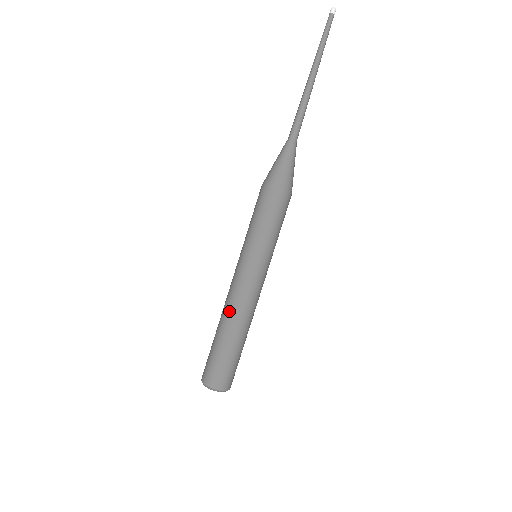
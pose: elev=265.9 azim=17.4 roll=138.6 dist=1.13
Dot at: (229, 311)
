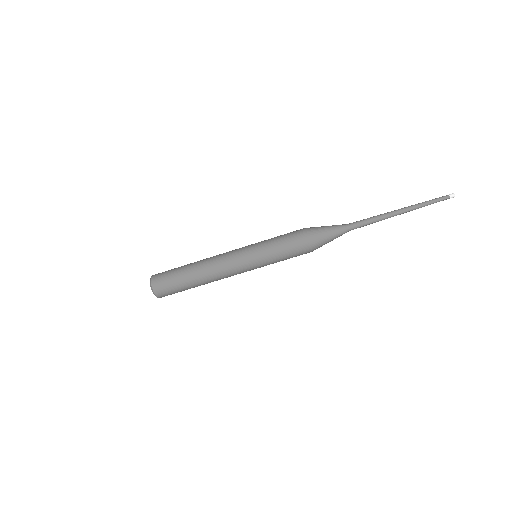
Dot at: (211, 273)
